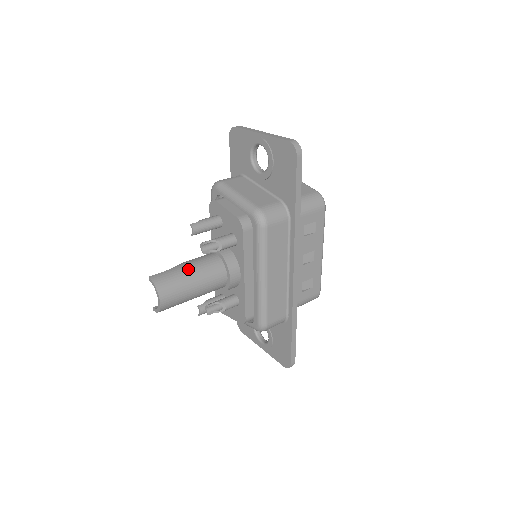
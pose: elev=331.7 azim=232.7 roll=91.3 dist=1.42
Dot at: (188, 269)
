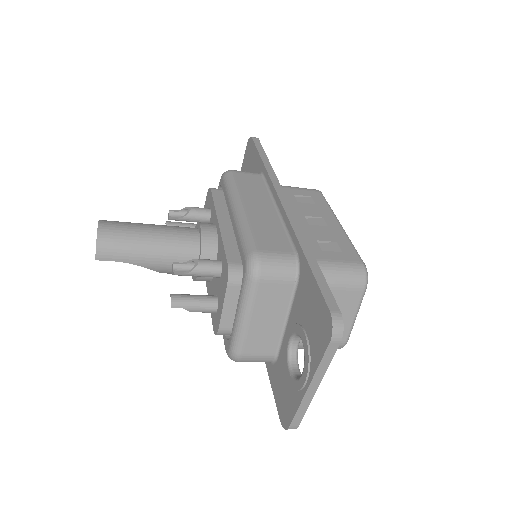
Dot at: occluded
